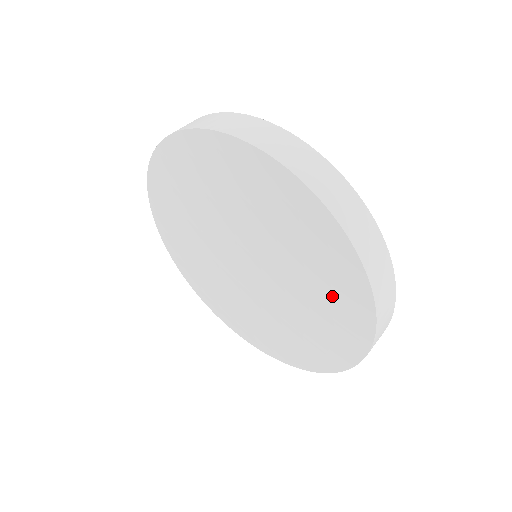
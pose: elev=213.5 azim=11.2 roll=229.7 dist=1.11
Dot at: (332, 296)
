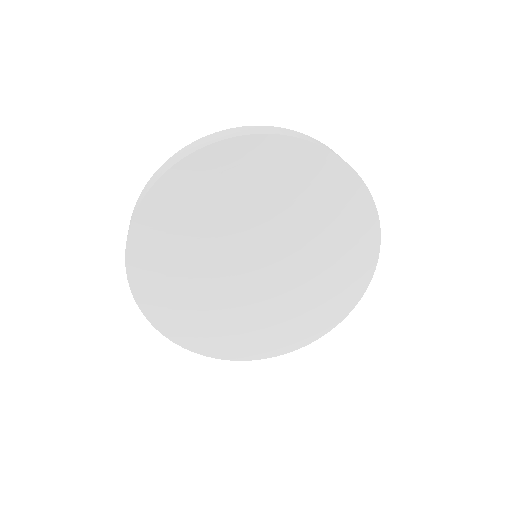
Dot at: (319, 191)
